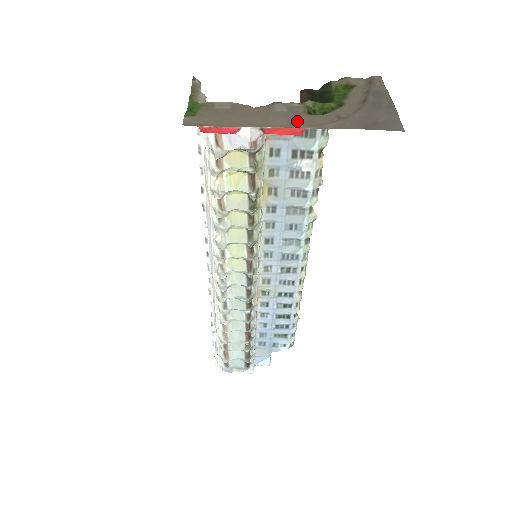
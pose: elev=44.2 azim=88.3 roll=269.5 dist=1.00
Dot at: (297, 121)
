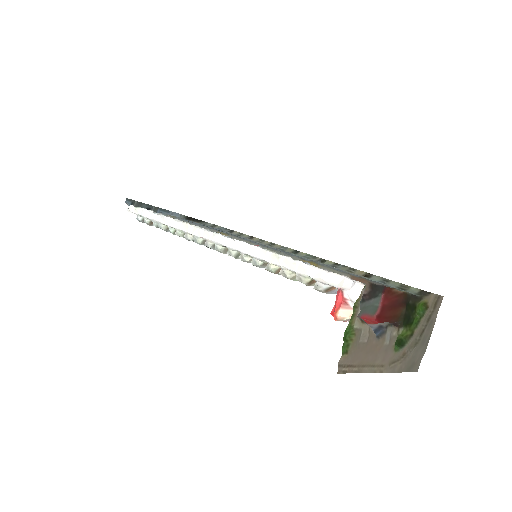
Dot at: (387, 359)
